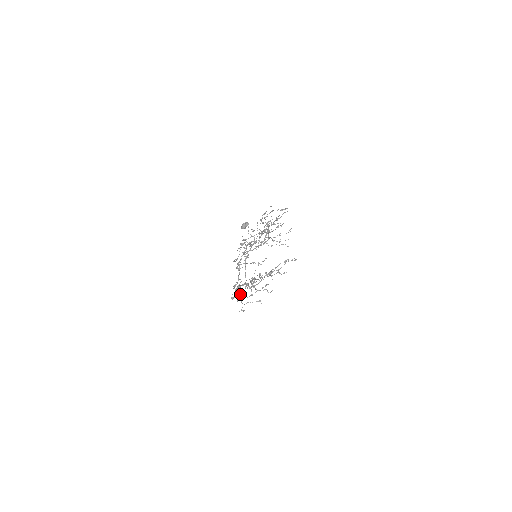
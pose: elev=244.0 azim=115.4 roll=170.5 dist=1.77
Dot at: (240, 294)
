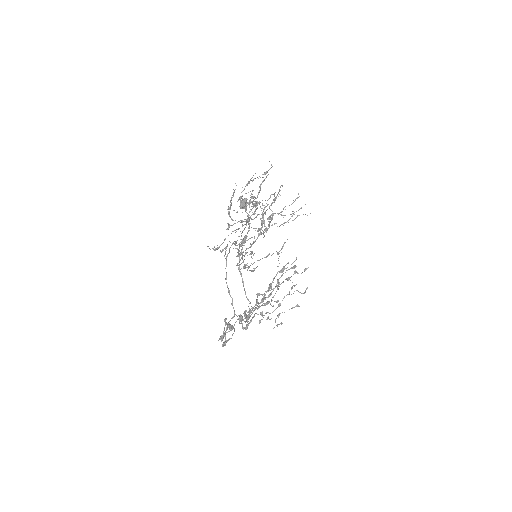
Dot at: (258, 314)
